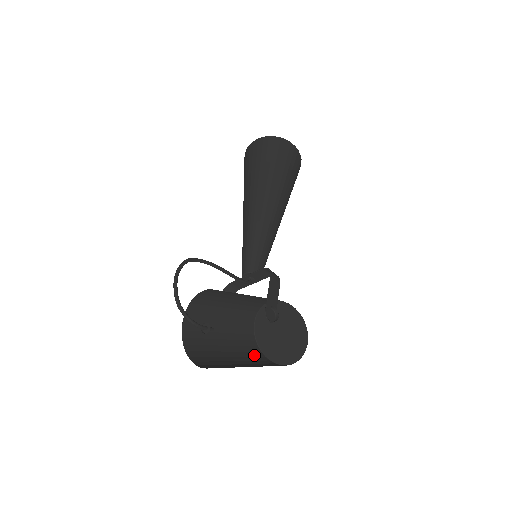
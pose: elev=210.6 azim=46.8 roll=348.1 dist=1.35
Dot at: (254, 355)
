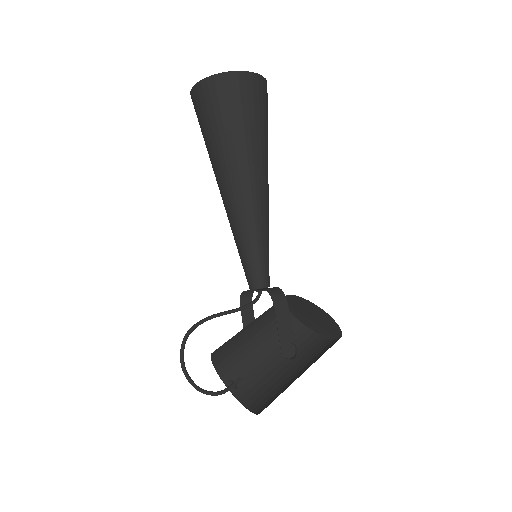
Dot at: (296, 337)
